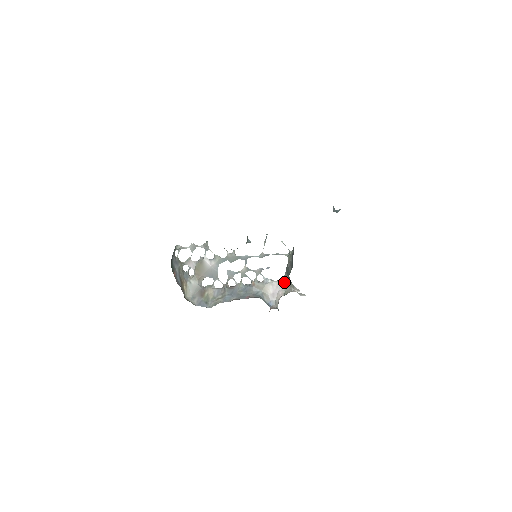
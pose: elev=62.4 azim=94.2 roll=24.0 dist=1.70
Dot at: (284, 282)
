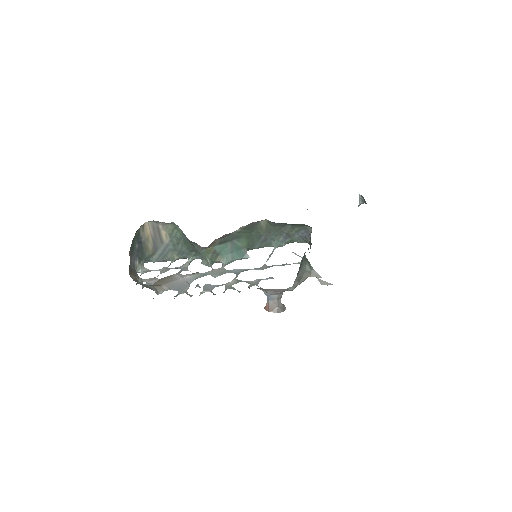
Dot at: (293, 287)
